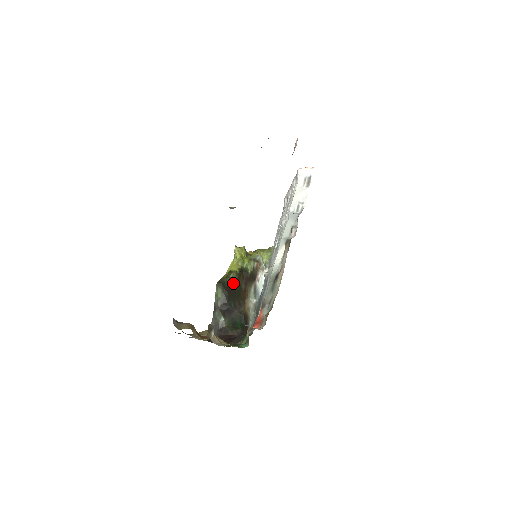
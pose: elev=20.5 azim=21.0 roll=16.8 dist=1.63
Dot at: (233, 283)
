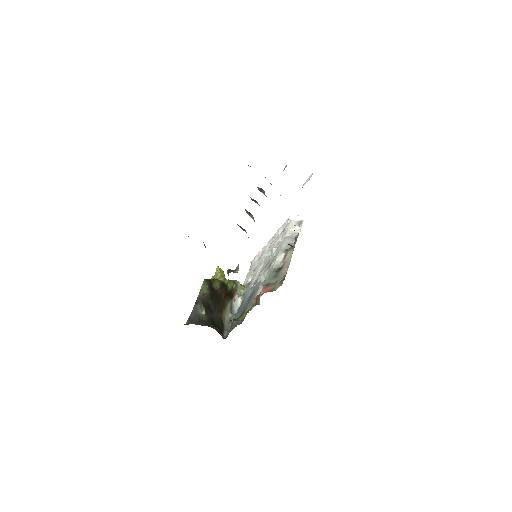
Dot at: (216, 288)
